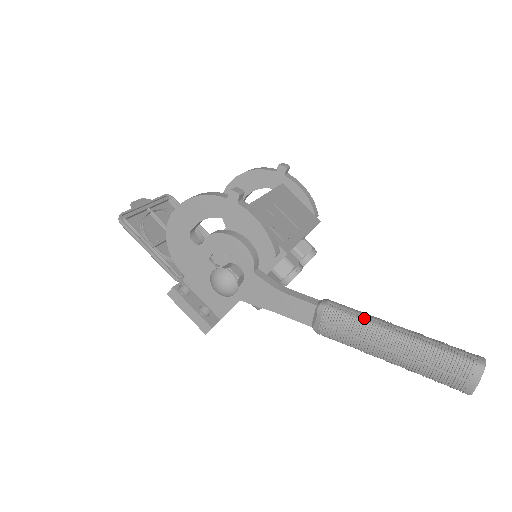
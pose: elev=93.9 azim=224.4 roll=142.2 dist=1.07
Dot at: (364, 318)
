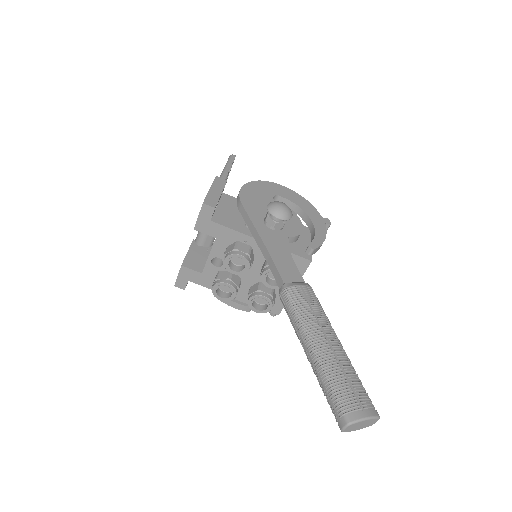
Dot at: (326, 318)
